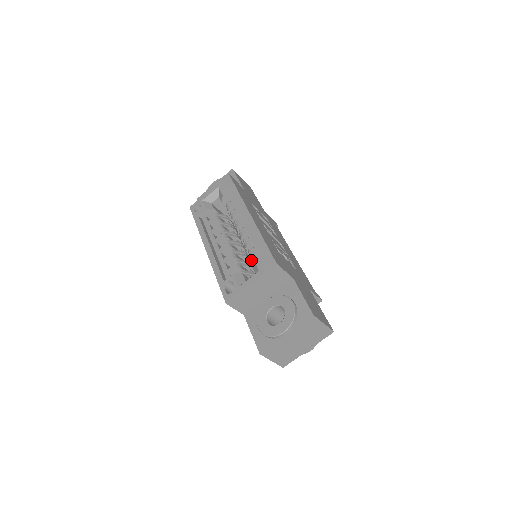
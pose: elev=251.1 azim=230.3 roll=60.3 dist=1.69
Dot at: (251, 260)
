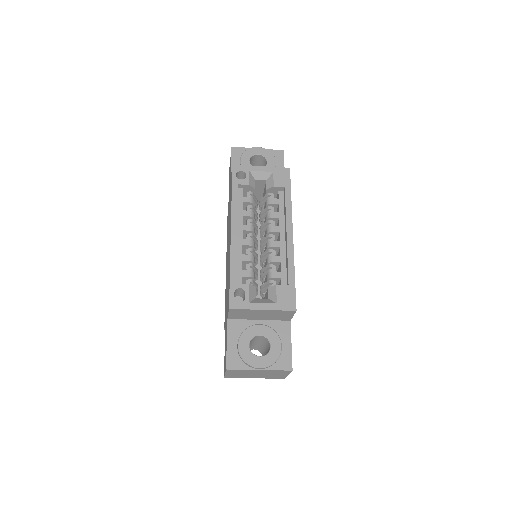
Dot at: (268, 279)
